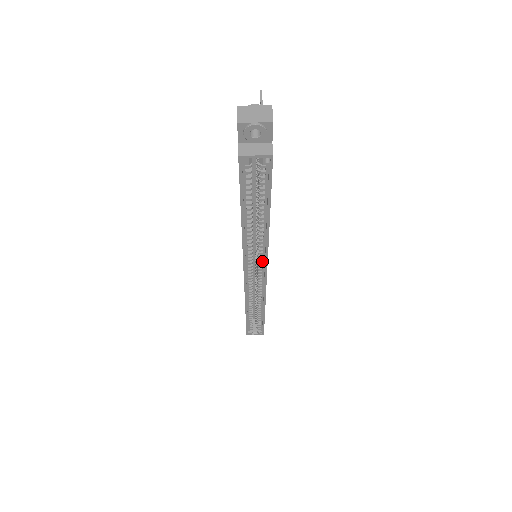
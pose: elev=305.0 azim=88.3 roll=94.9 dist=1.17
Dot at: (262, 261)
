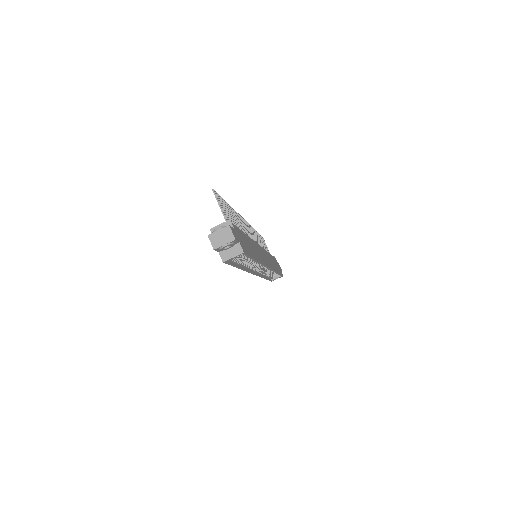
Dot at: occluded
